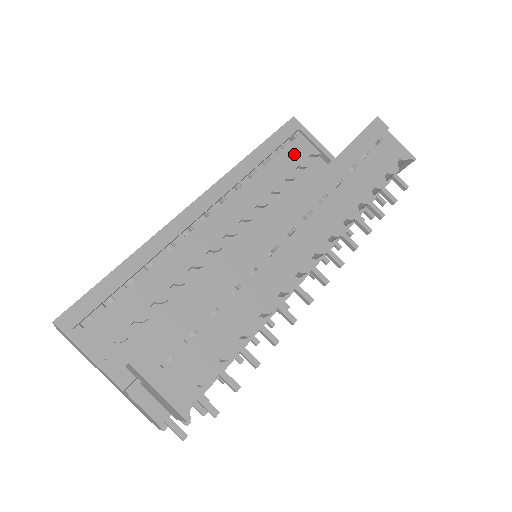
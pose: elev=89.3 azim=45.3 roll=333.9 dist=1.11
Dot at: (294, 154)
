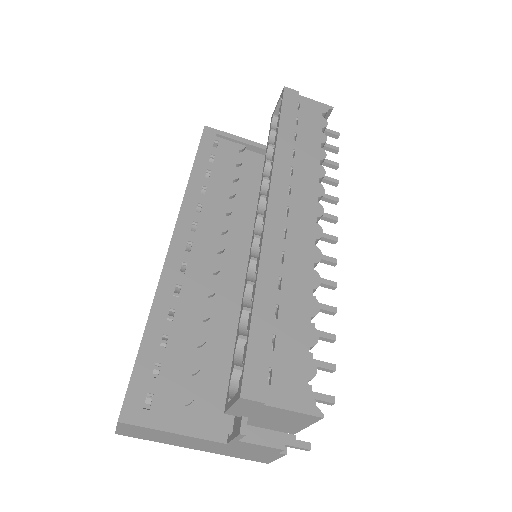
Dot at: (226, 157)
